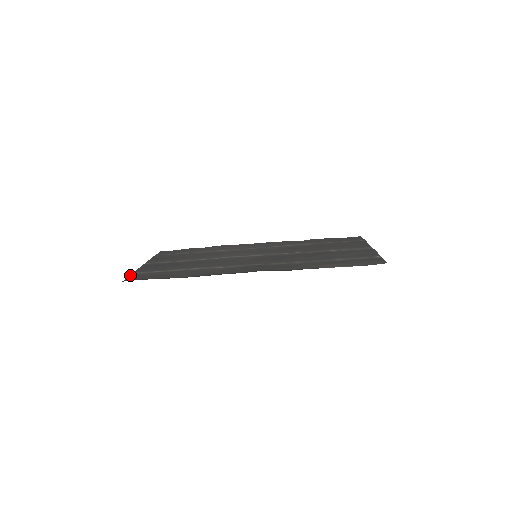
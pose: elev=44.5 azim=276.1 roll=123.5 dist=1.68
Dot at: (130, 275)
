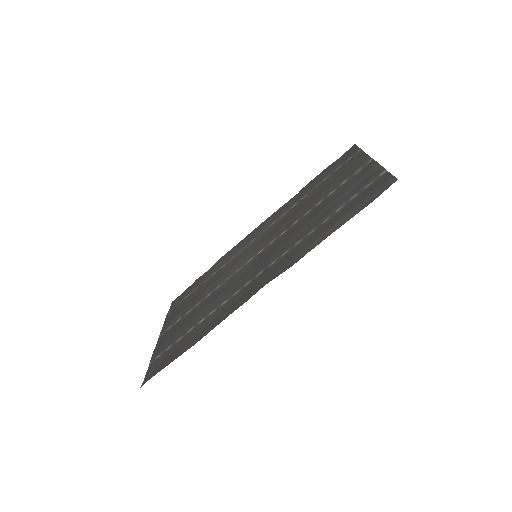
Dot at: occluded
